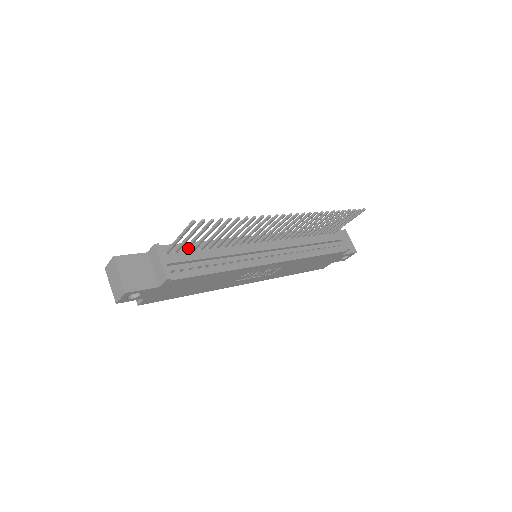
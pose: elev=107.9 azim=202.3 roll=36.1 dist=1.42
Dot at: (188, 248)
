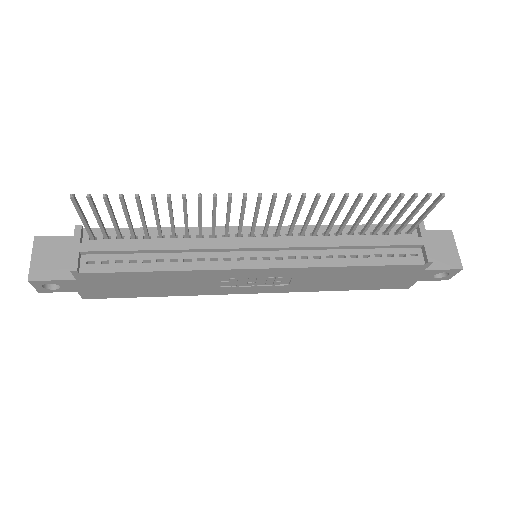
Dot at: (119, 234)
